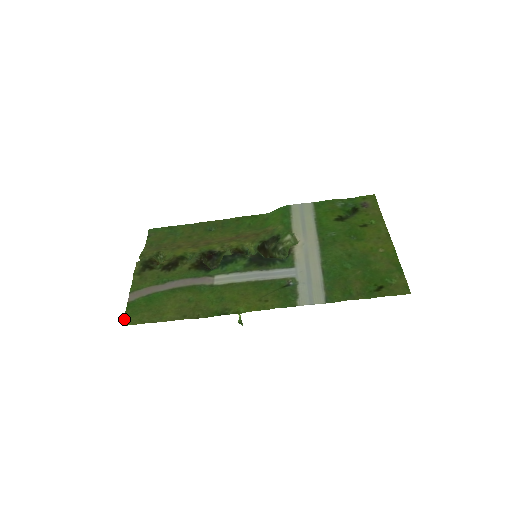
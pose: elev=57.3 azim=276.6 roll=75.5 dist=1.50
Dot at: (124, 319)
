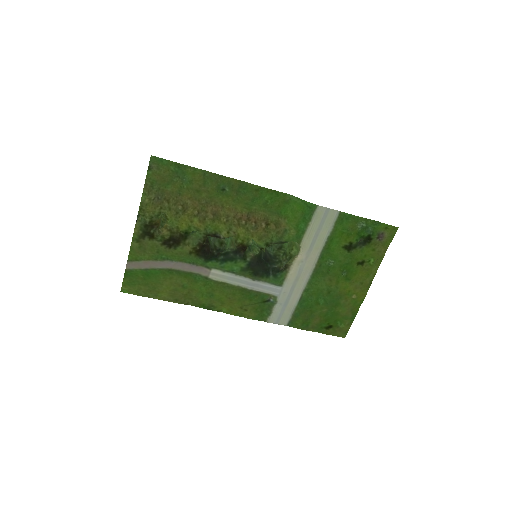
Dot at: (122, 287)
